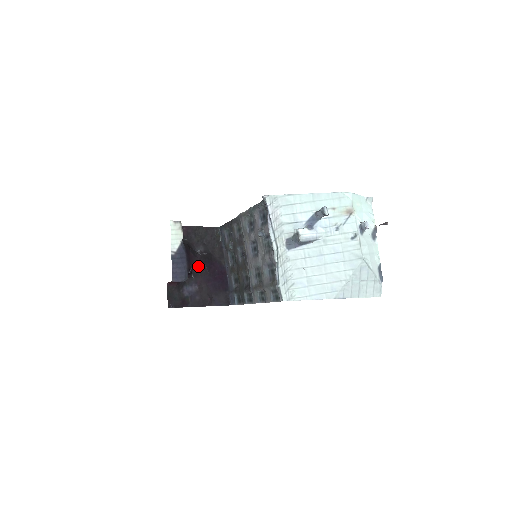
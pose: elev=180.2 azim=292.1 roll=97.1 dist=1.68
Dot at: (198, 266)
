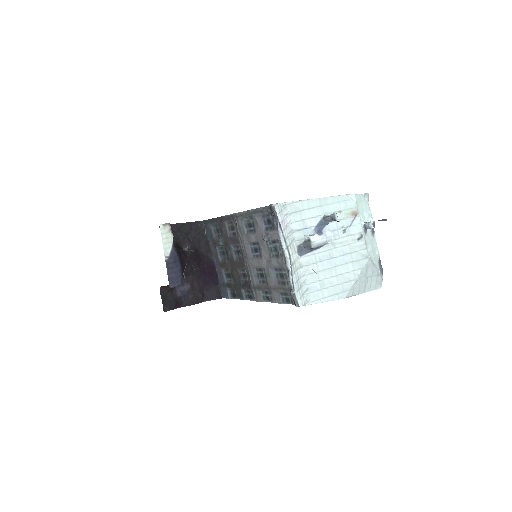
Dot at: (189, 266)
